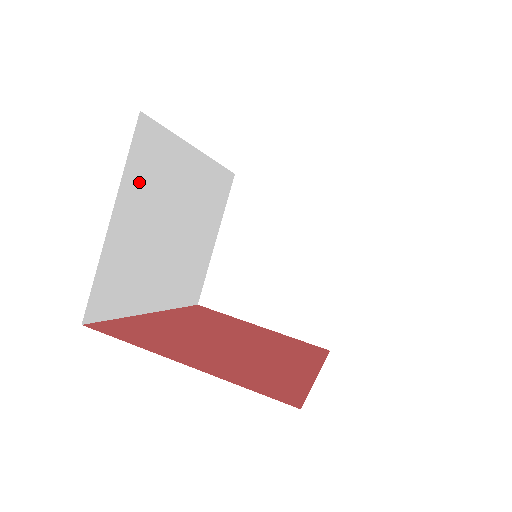
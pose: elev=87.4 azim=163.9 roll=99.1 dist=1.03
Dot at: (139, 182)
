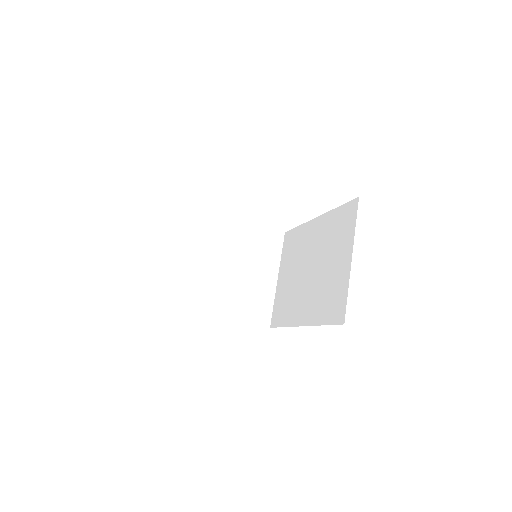
Dot at: occluded
